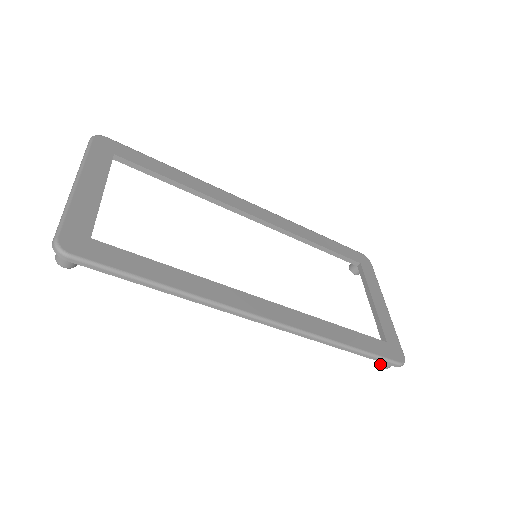
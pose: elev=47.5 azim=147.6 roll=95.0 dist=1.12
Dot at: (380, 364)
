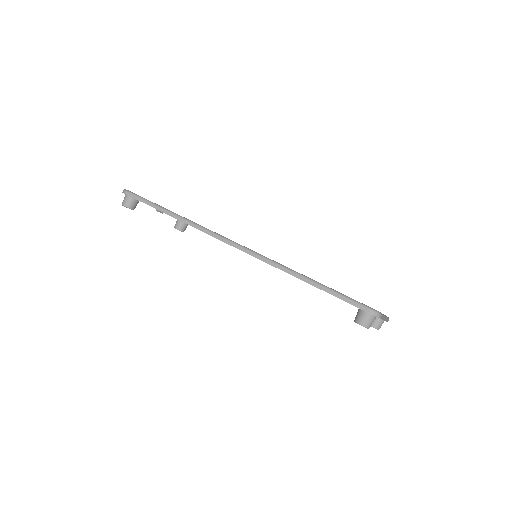
Dot at: (355, 321)
